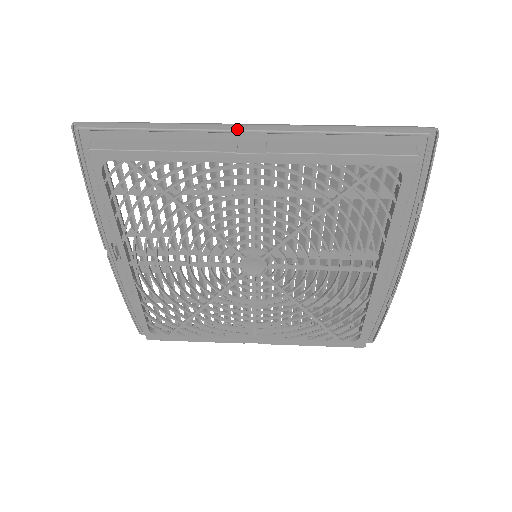
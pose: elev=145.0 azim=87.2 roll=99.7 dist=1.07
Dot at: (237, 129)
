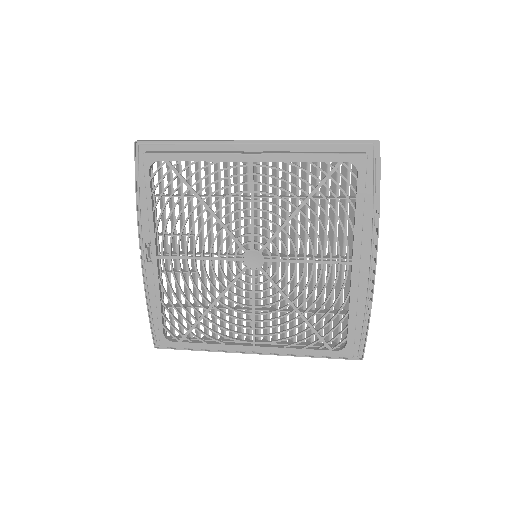
Dot at: (243, 142)
